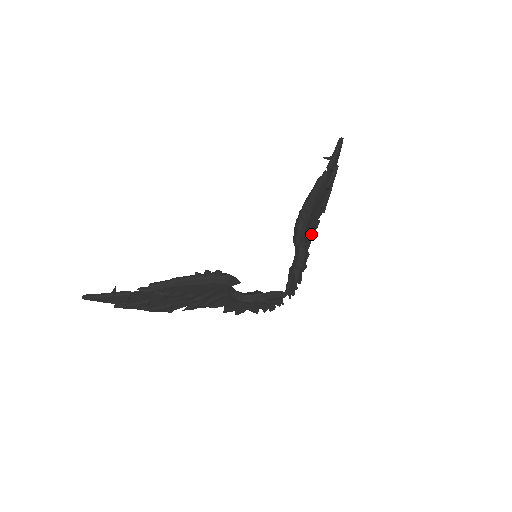
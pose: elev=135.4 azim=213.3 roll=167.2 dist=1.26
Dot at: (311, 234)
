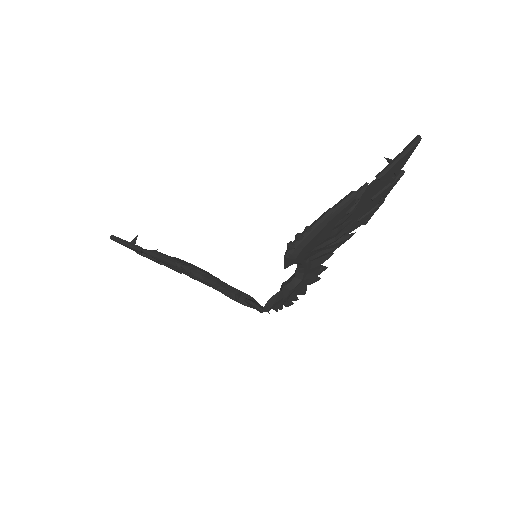
Dot at: (327, 251)
